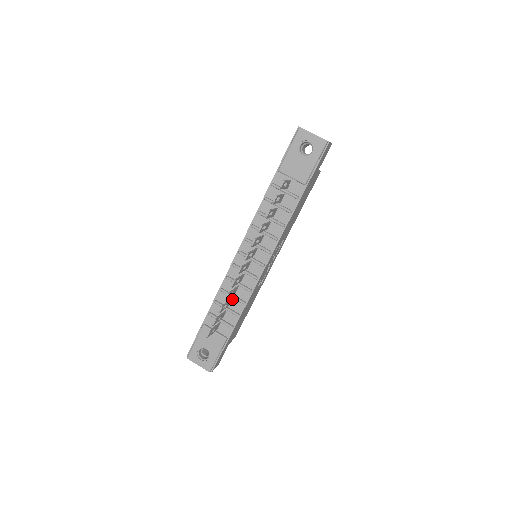
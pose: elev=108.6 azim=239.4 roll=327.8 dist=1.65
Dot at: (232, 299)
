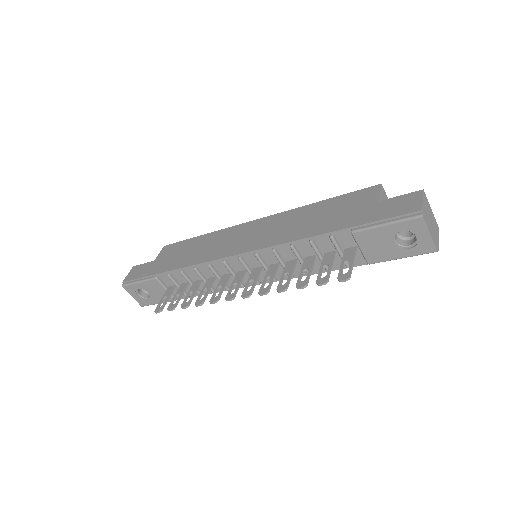
Dot at: (203, 280)
